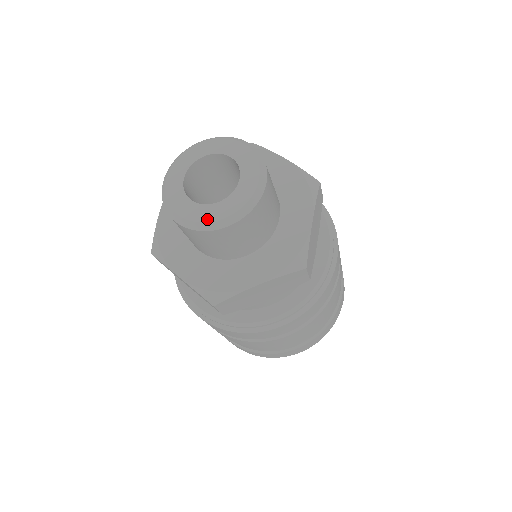
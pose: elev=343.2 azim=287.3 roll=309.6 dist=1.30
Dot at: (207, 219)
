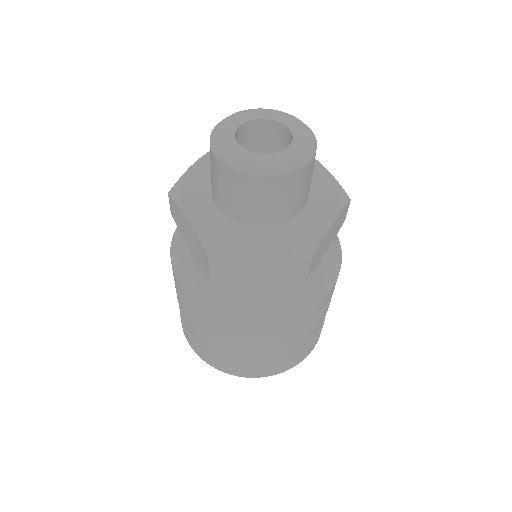
Dot at: (293, 158)
